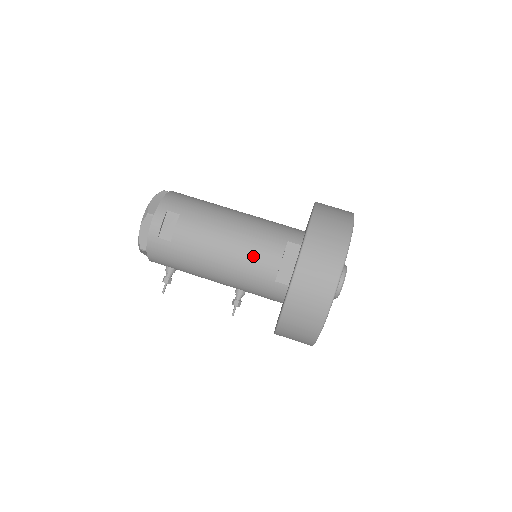
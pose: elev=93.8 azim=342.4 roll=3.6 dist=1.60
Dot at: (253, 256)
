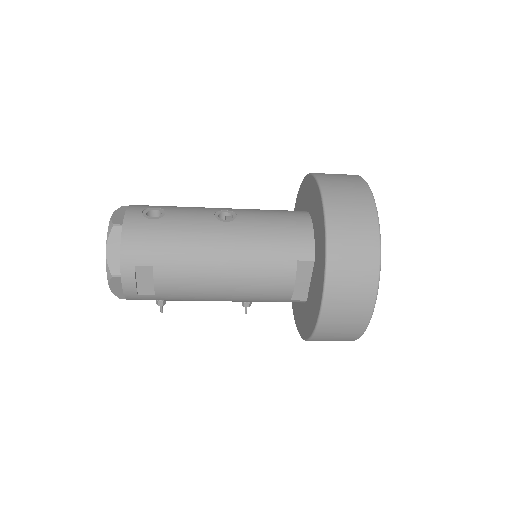
Dot at: (260, 289)
